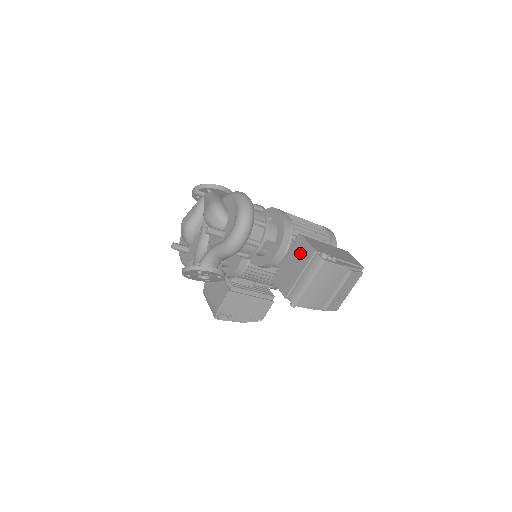
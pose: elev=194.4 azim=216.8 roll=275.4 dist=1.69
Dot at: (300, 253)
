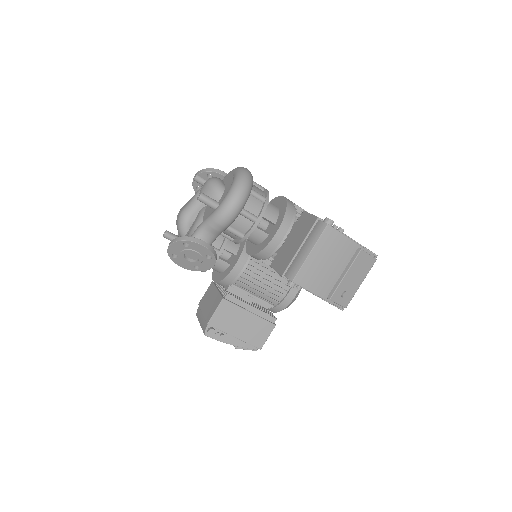
Dot at: (301, 226)
